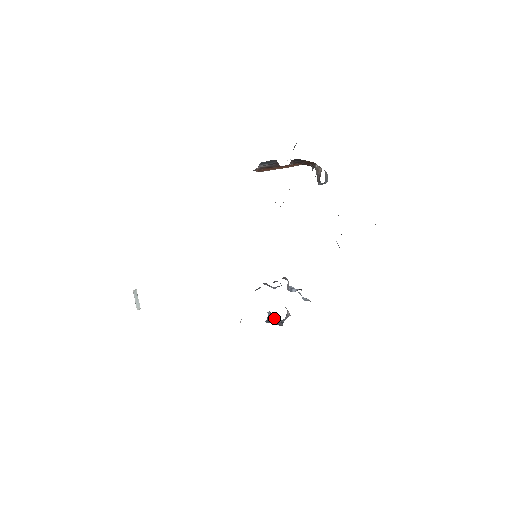
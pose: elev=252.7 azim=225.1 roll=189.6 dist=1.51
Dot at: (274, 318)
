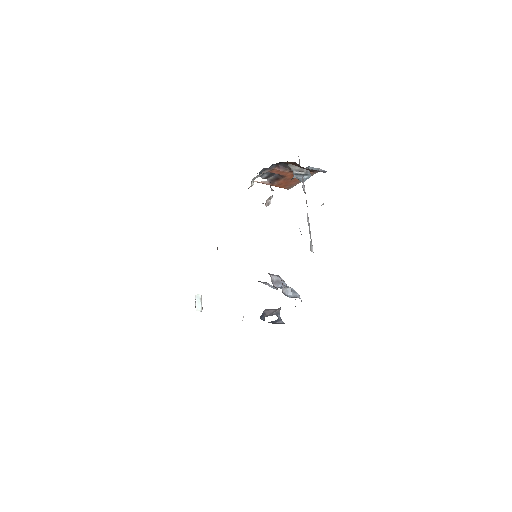
Dot at: (280, 321)
